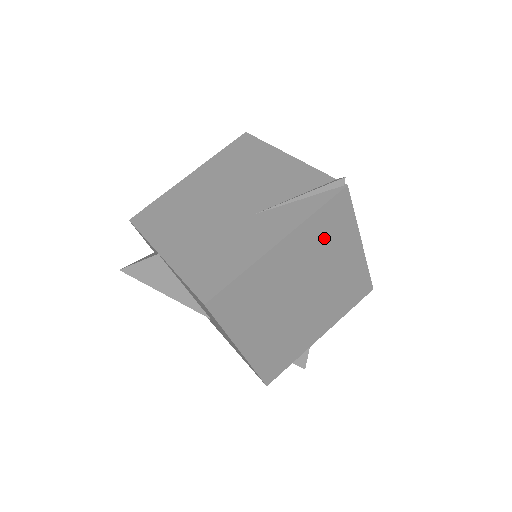
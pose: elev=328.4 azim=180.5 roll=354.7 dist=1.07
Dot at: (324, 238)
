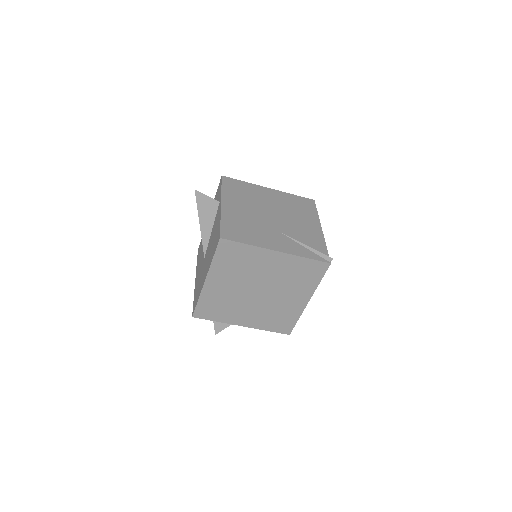
Dot at: (296, 275)
